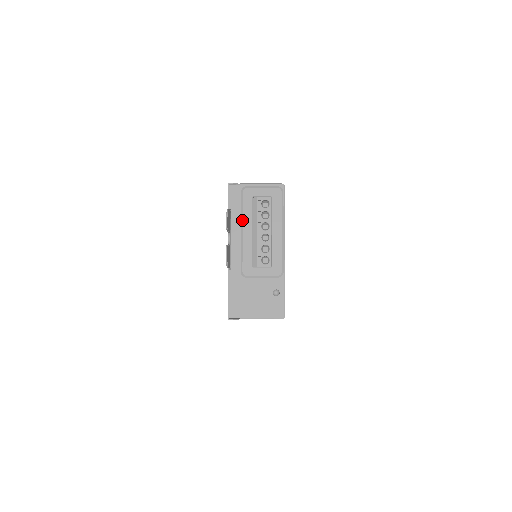
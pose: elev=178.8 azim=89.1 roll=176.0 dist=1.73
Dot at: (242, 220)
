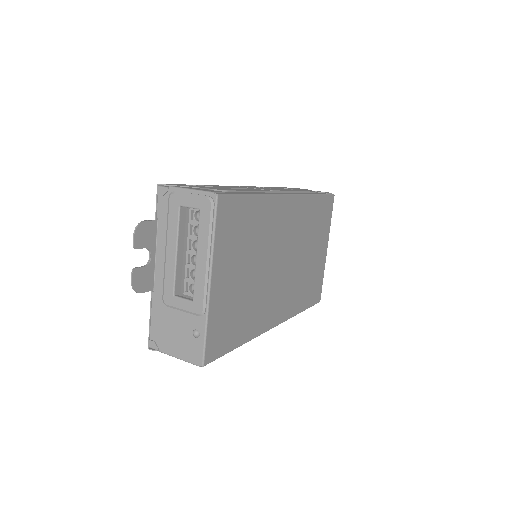
Dot at: (167, 235)
